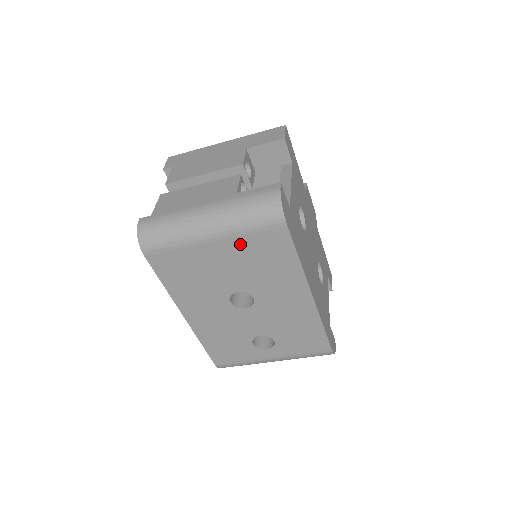
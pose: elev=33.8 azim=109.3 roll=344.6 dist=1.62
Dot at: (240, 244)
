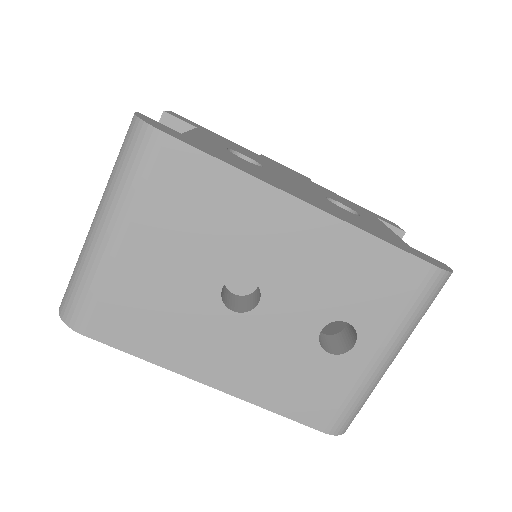
Dot at: (151, 214)
